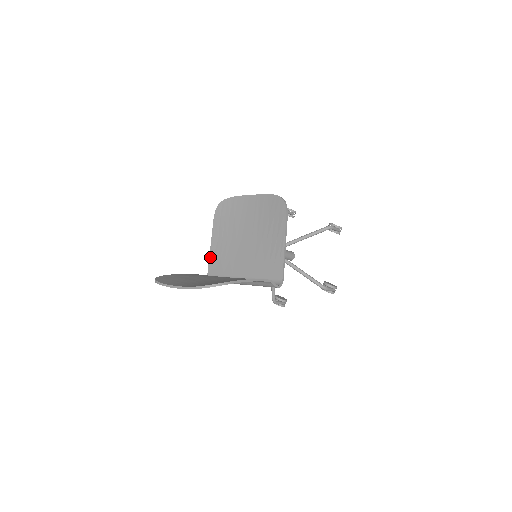
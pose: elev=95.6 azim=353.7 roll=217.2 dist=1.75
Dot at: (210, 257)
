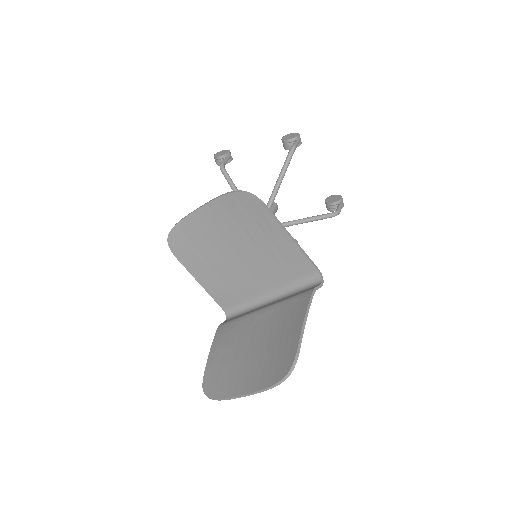
Dot at: (210, 295)
